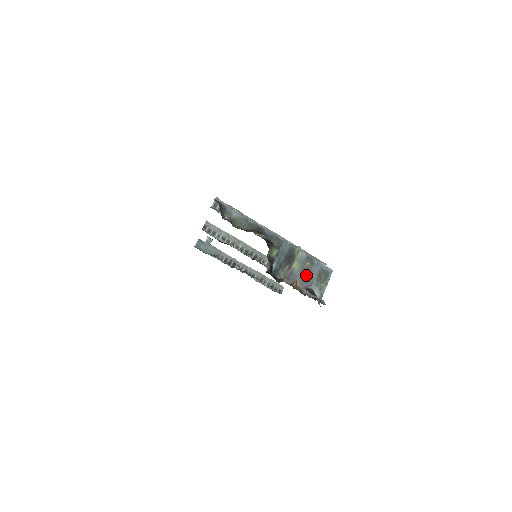
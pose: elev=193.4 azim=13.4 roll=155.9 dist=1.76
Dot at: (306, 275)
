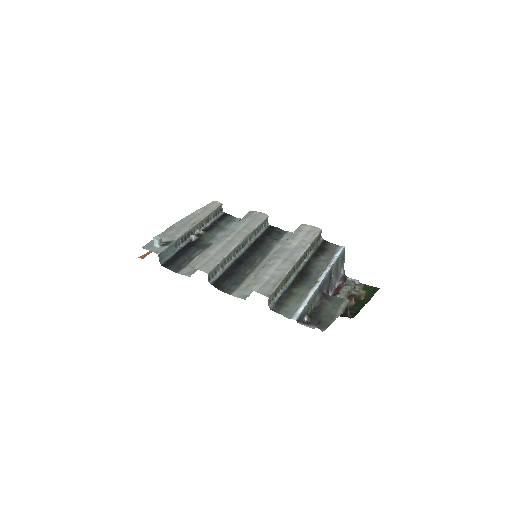
Dot at: (337, 272)
